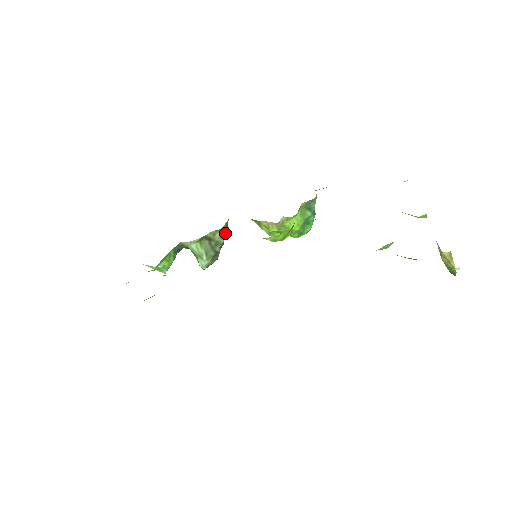
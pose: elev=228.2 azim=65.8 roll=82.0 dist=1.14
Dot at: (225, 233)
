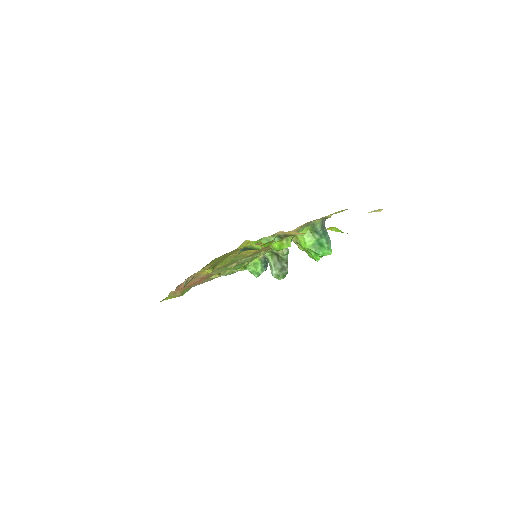
Dot at: (285, 251)
